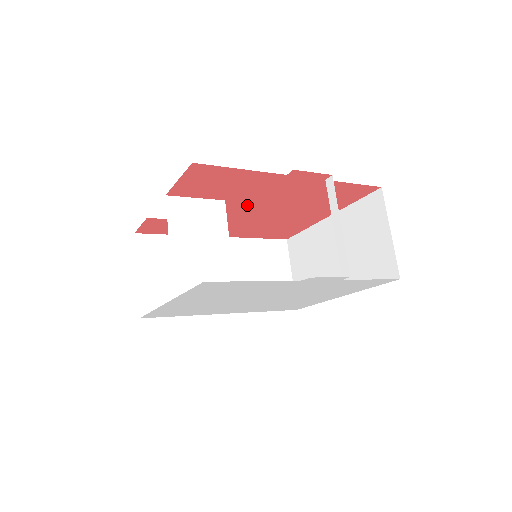
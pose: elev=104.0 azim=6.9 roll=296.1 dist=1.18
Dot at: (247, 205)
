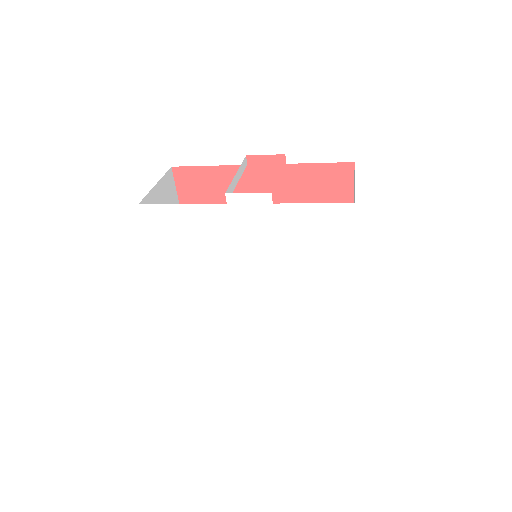
Dot at: occluded
